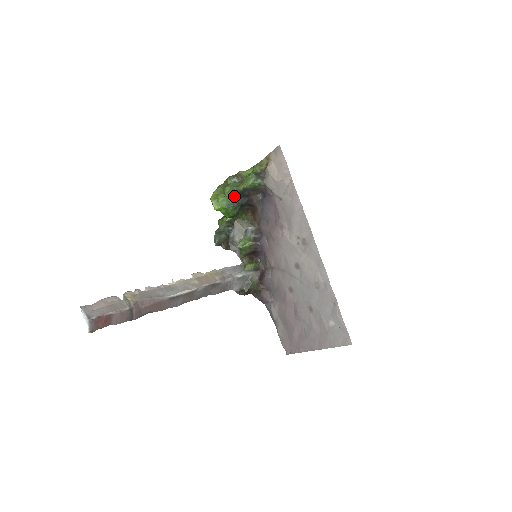
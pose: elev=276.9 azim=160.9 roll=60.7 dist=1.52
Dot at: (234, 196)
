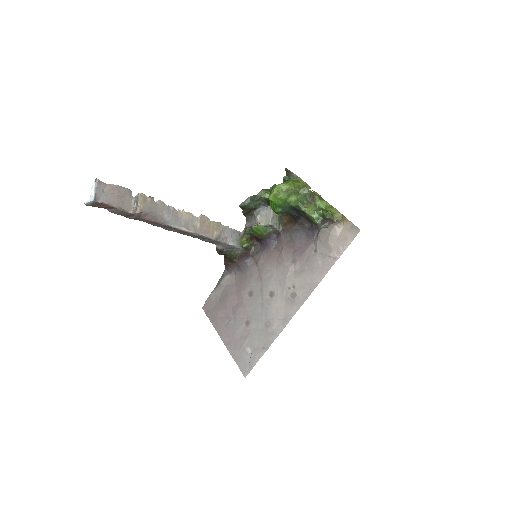
Dot at: (292, 206)
